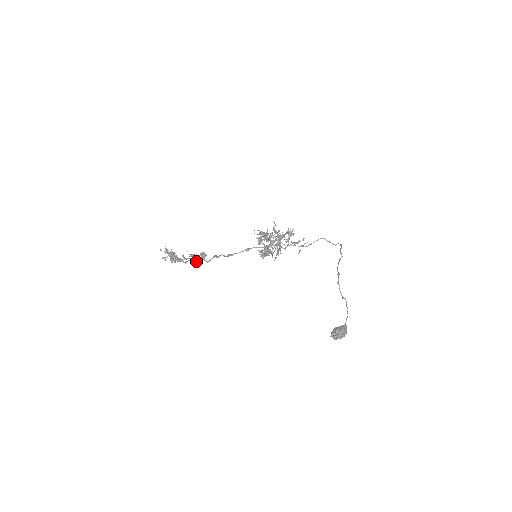
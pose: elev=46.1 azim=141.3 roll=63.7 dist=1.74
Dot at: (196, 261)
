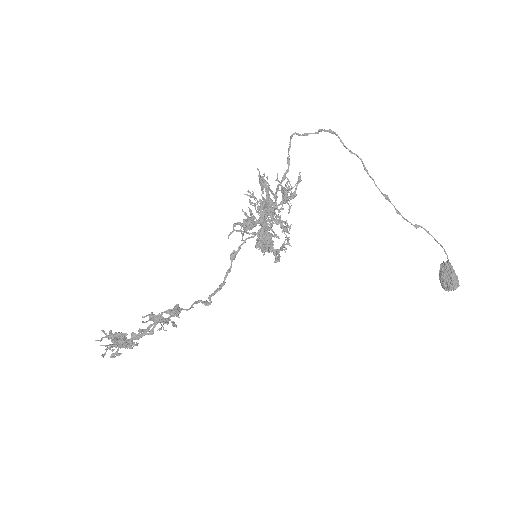
Dot at: (173, 326)
